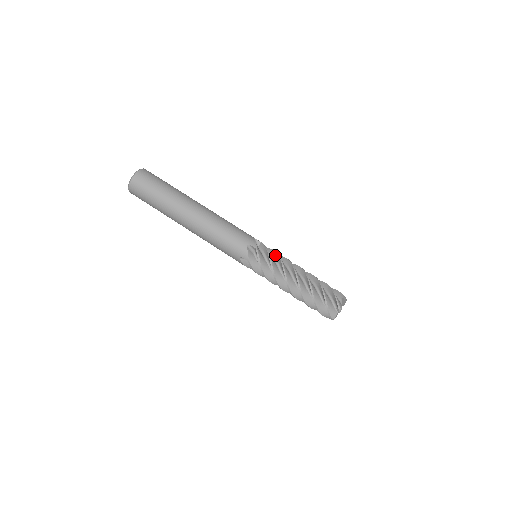
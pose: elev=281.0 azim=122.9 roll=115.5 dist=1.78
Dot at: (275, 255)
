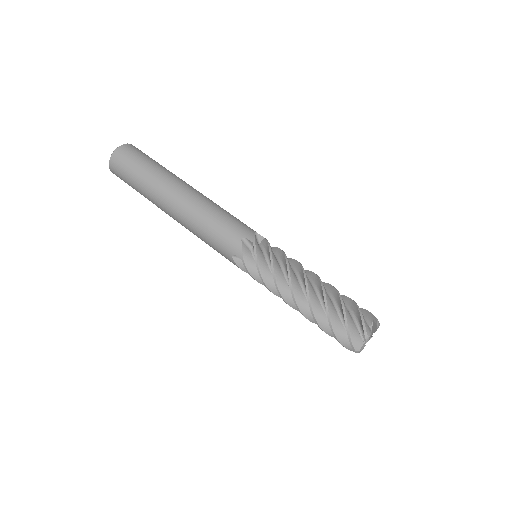
Dot at: (281, 255)
